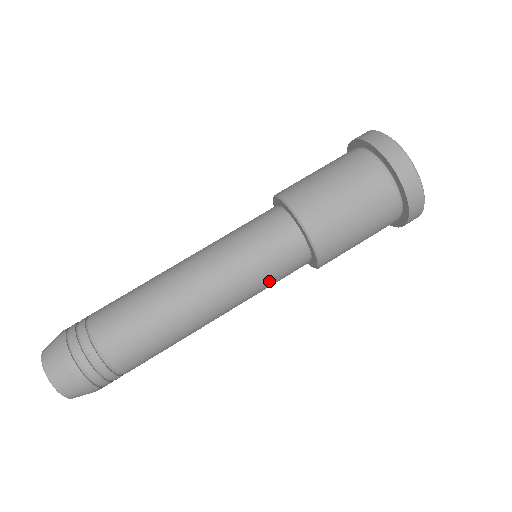
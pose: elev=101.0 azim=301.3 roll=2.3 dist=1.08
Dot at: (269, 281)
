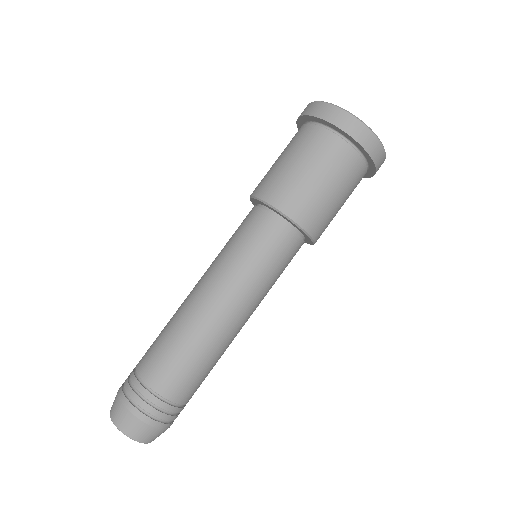
Dot at: occluded
